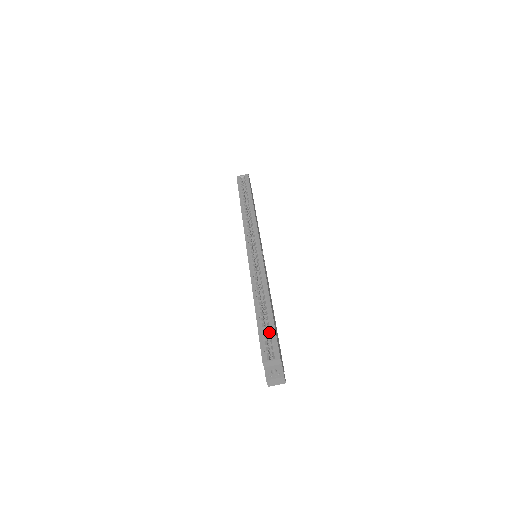
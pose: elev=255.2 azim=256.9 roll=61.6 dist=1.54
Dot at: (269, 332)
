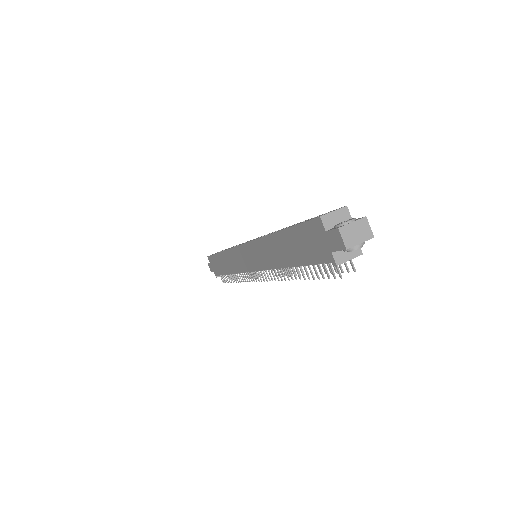
Dot at: occluded
